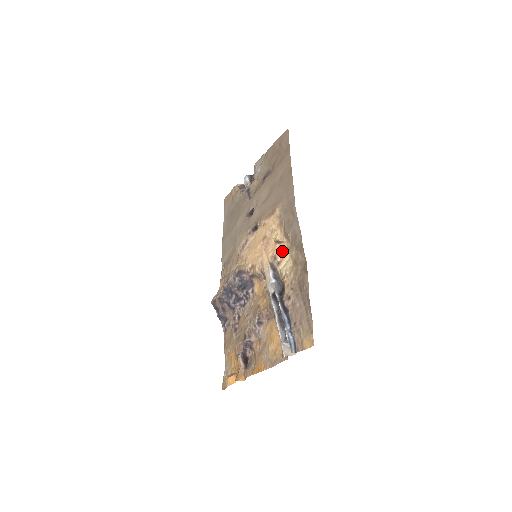
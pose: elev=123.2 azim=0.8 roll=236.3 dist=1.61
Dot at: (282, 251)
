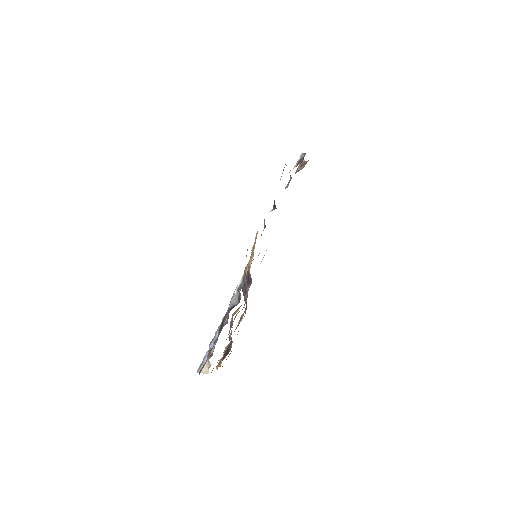
Dot at: occluded
